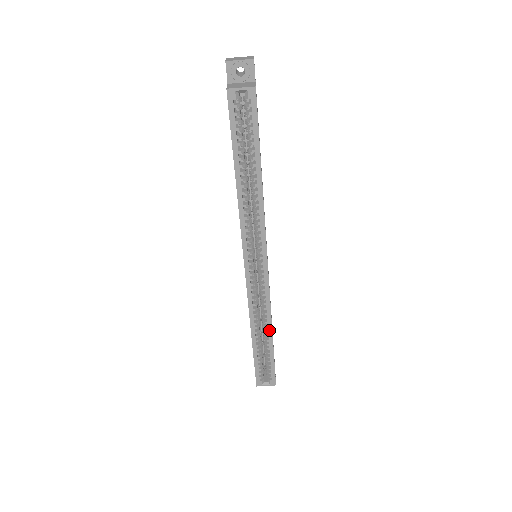
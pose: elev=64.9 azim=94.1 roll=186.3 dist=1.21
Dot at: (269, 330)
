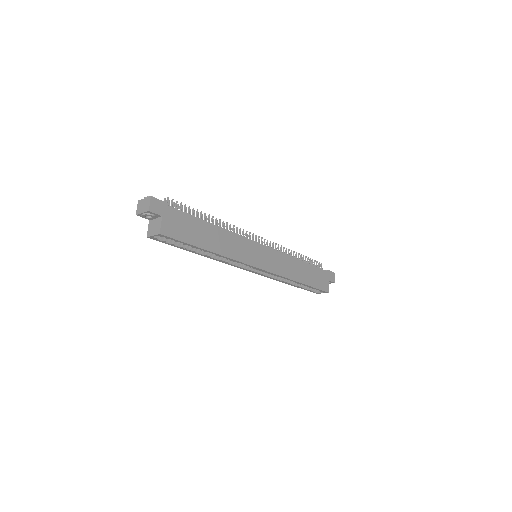
Dot at: (296, 282)
